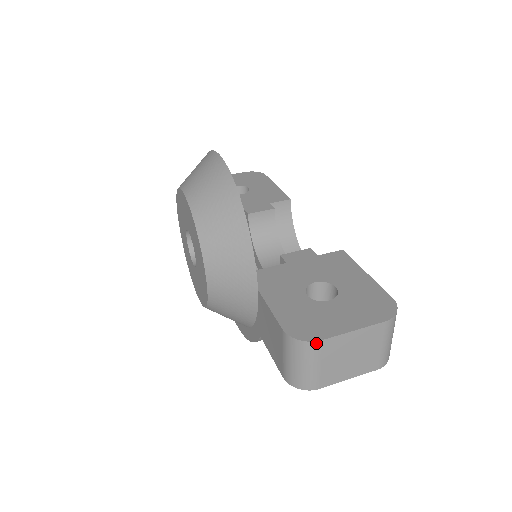
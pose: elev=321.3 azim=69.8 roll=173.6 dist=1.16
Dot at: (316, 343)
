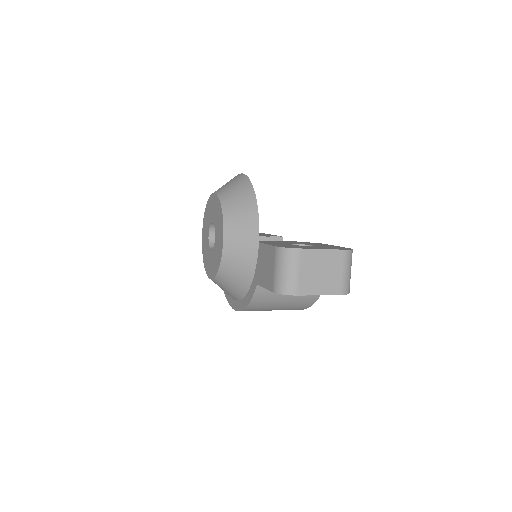
Dot at: (297, 250)
